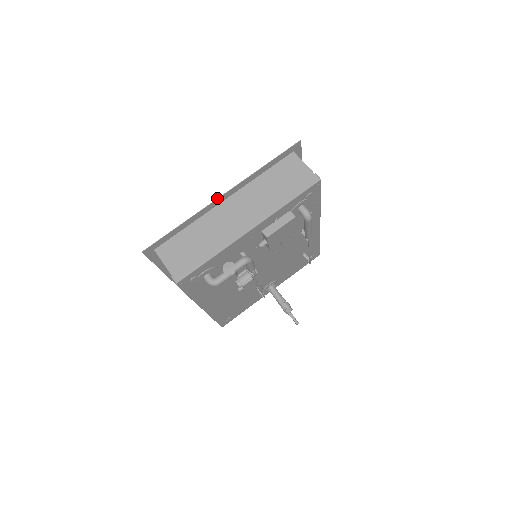
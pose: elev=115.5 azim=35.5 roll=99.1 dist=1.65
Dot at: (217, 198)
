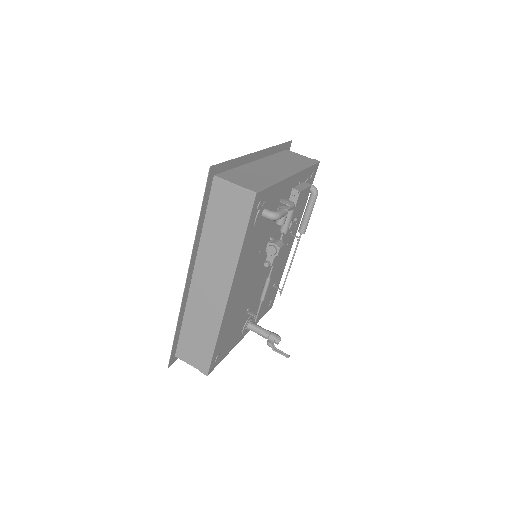
Dot at: (255, 152)
